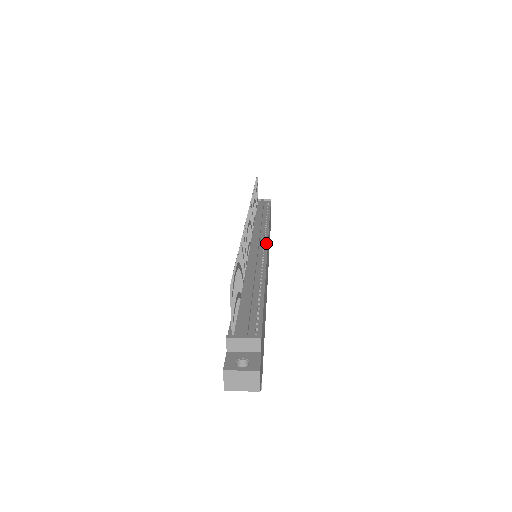
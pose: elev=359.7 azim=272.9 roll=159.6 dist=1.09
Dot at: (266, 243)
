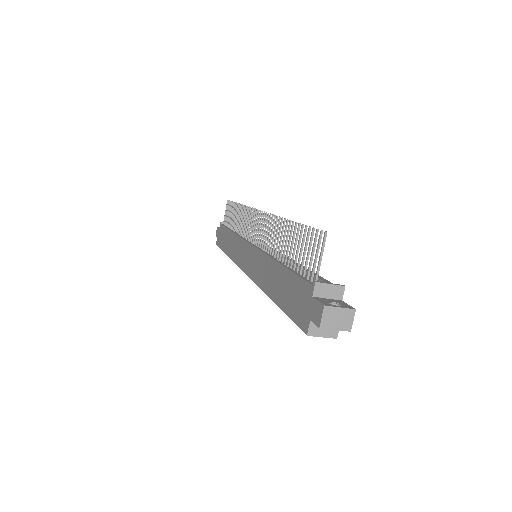
Dot at: occluded
